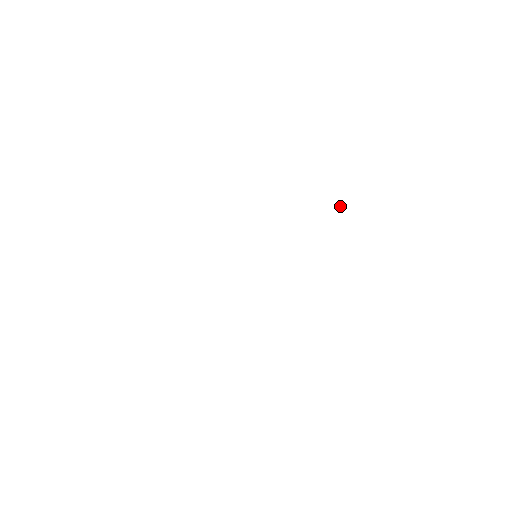
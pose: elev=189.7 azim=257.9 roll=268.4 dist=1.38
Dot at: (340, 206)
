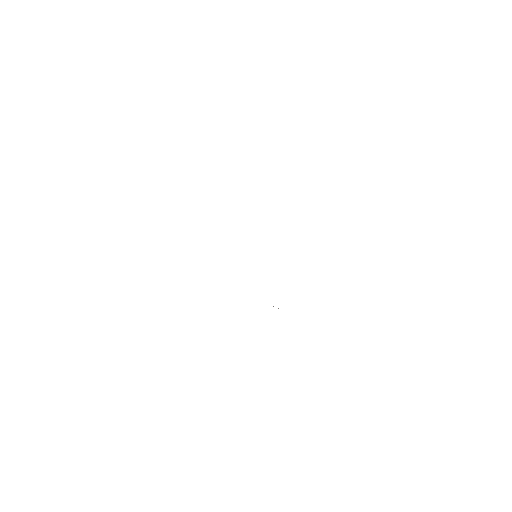
Dot at: occluded
